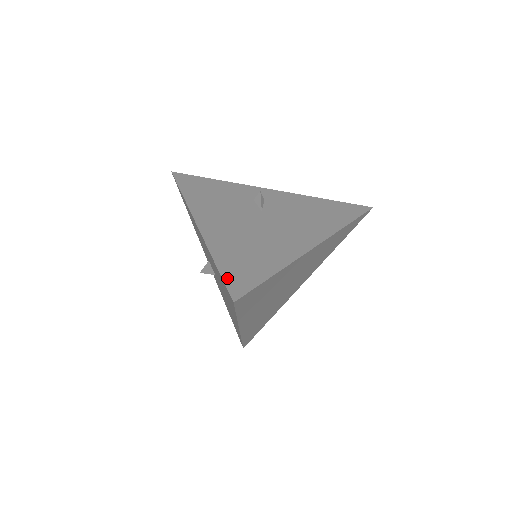
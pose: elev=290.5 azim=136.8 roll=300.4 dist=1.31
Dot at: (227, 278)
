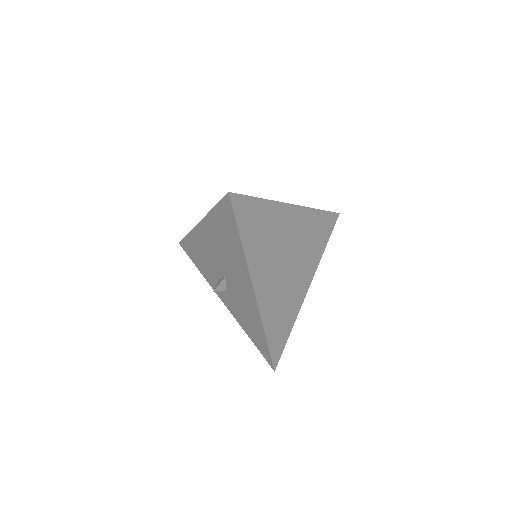
Dot at: occluded
